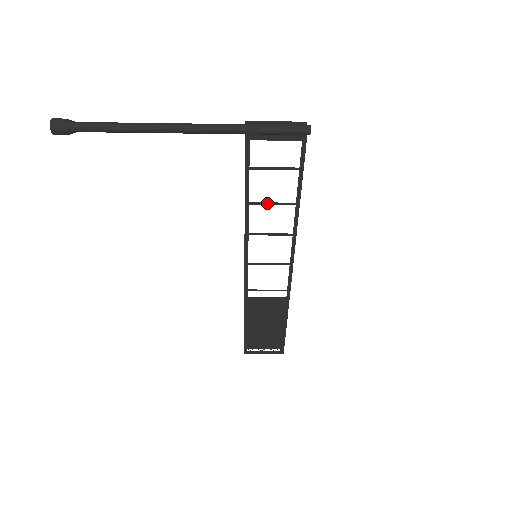
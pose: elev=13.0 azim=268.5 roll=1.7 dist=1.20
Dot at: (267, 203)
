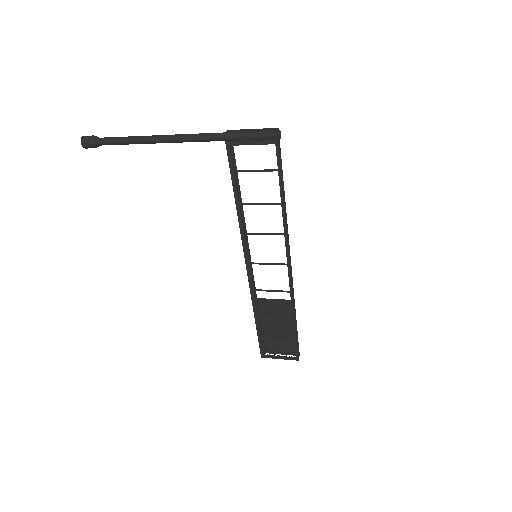
Dot at: (255, 203)
